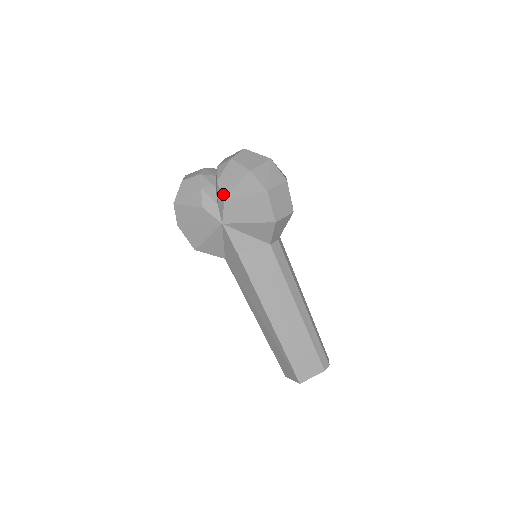
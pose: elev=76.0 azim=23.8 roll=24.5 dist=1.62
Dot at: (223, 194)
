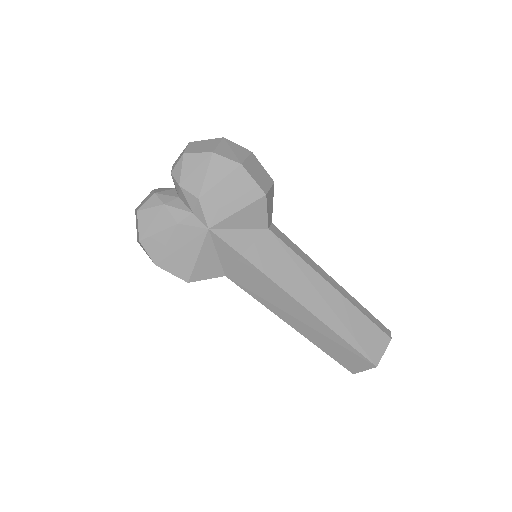
Dot at: (194, 194)
